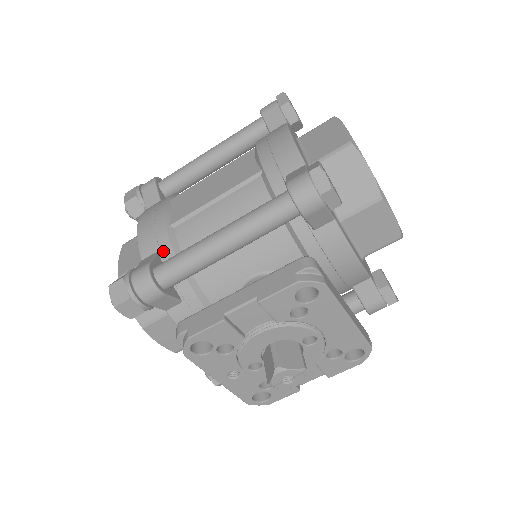
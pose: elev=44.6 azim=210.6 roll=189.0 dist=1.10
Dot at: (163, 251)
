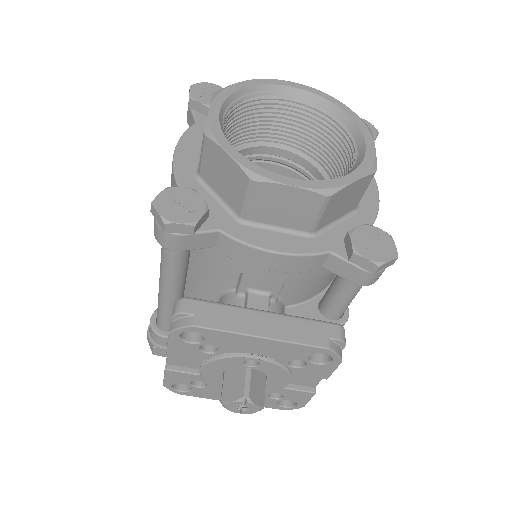
Dot at: occluded
